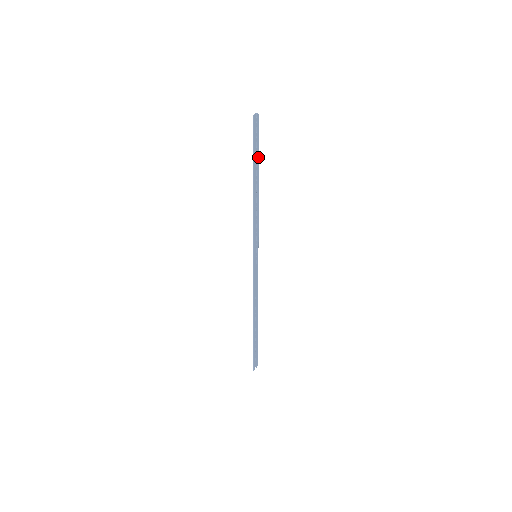
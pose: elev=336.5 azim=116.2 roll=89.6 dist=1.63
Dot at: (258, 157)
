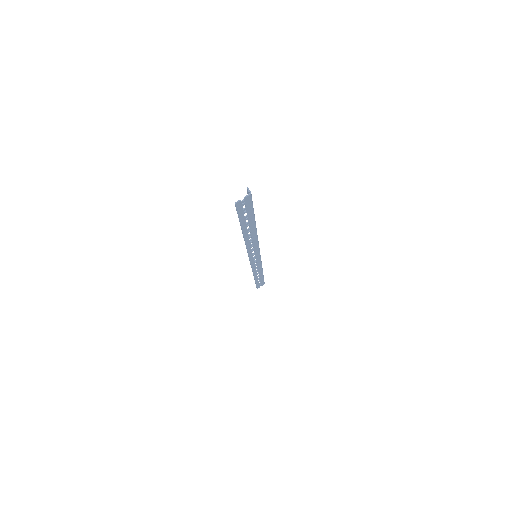
Dot at: (252, 217)
